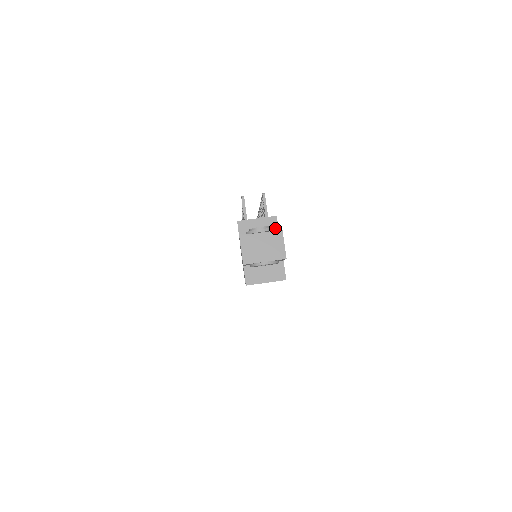
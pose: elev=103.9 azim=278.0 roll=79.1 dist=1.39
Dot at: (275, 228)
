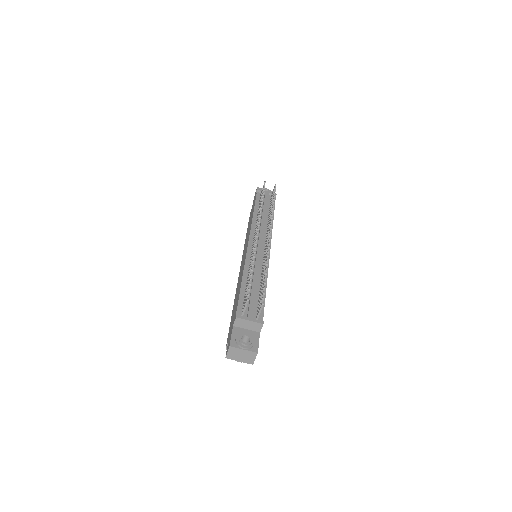
Dot at: (259, 329)
